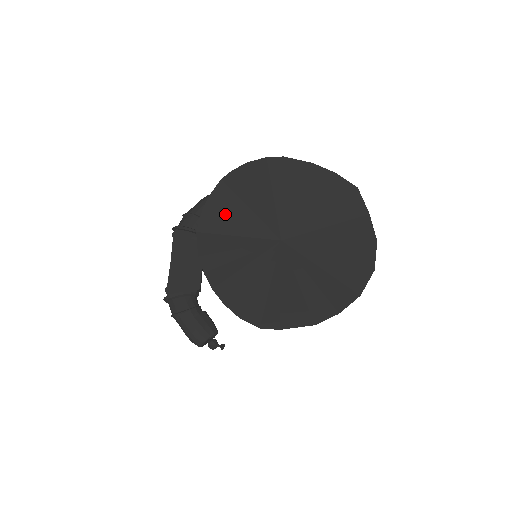
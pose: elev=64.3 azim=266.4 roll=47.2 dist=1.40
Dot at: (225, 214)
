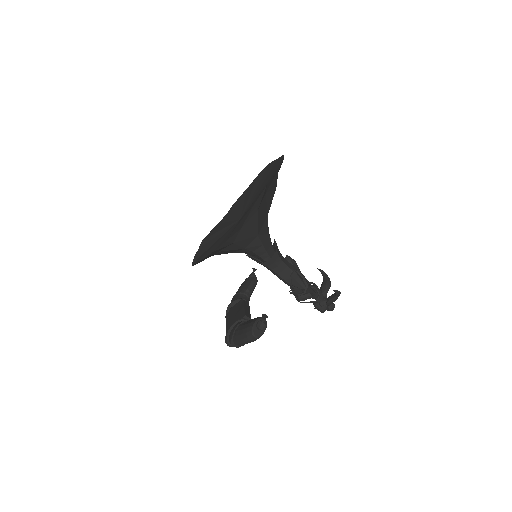
Dot at: (207, 245)
